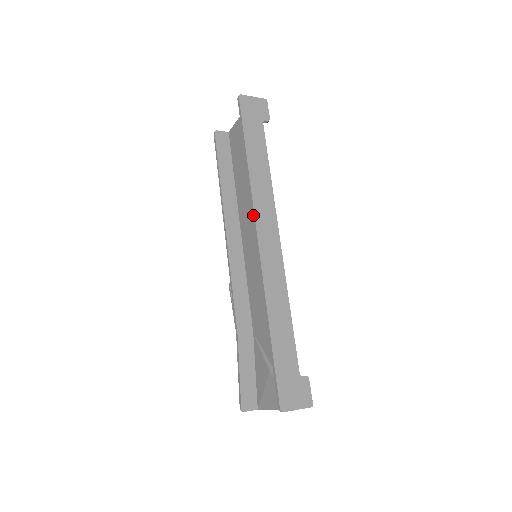
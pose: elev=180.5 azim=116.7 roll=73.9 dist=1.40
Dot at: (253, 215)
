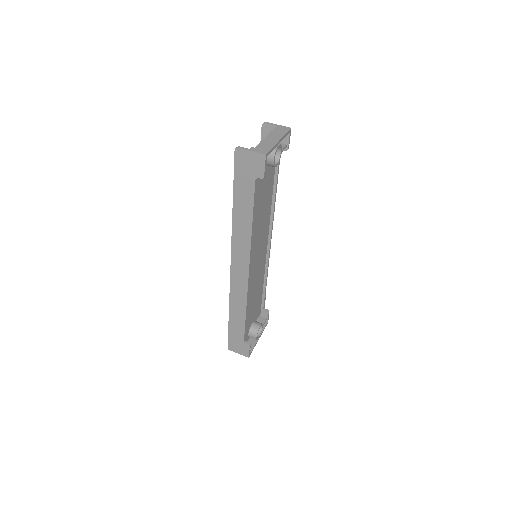
Dot at: (231, 251)
